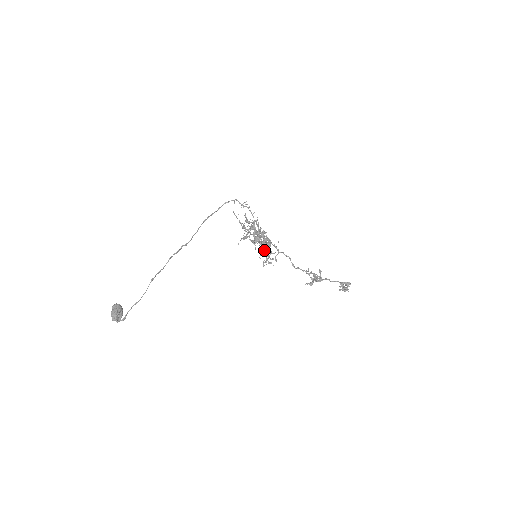
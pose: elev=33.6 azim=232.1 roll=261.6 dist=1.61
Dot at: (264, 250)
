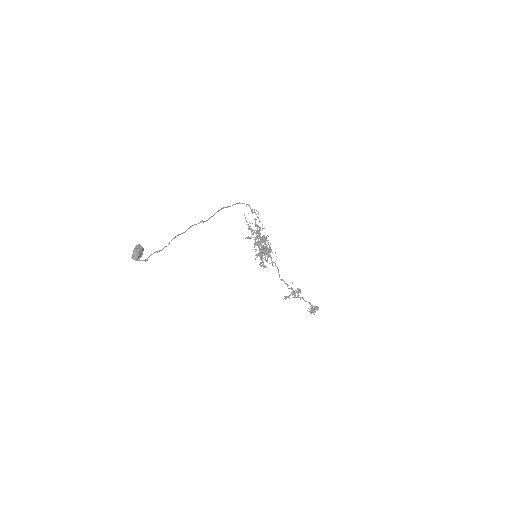
Dot at: (264, 254)
